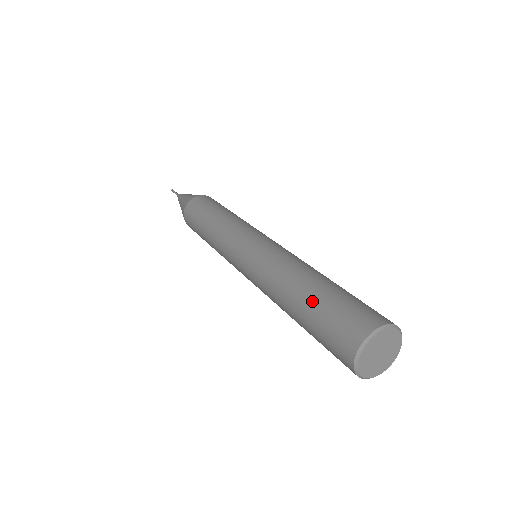
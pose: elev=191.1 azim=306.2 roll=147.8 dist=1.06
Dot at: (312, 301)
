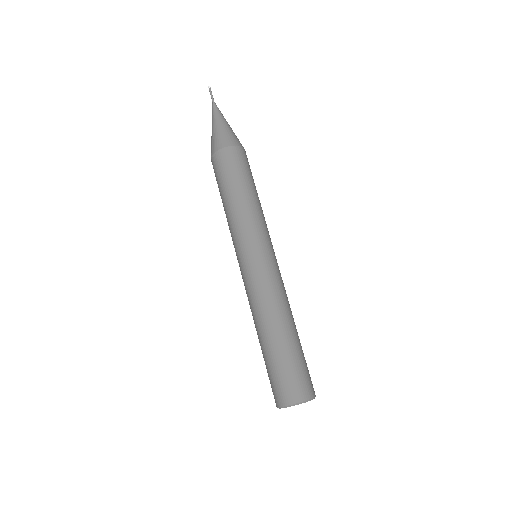
Dot at: (274, 352)
